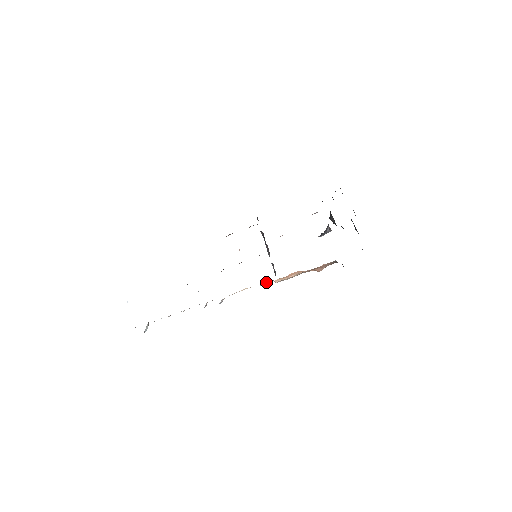
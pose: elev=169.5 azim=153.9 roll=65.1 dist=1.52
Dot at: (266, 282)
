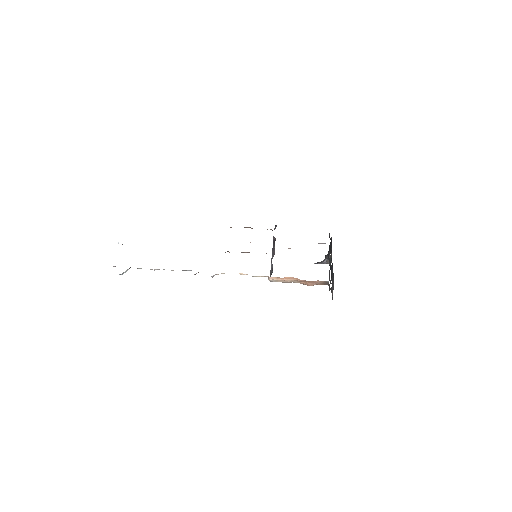
Dot at: (262, 276)
